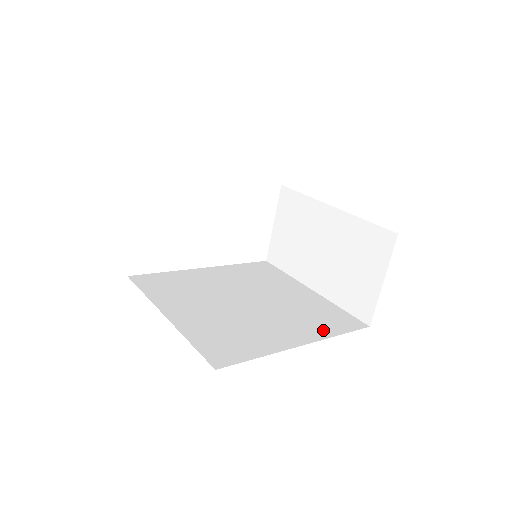
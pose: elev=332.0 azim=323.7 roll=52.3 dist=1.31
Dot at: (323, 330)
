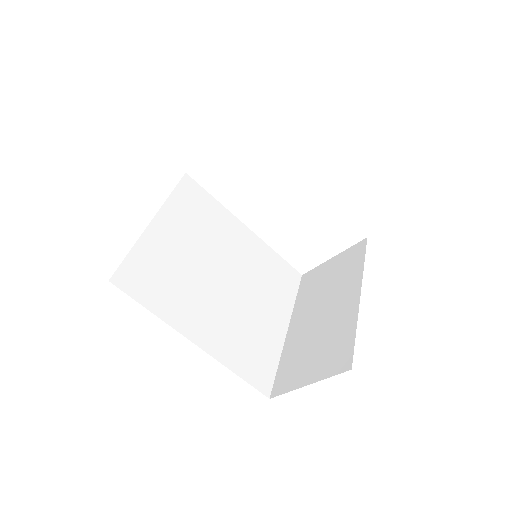
Dot at: (230, 356)
